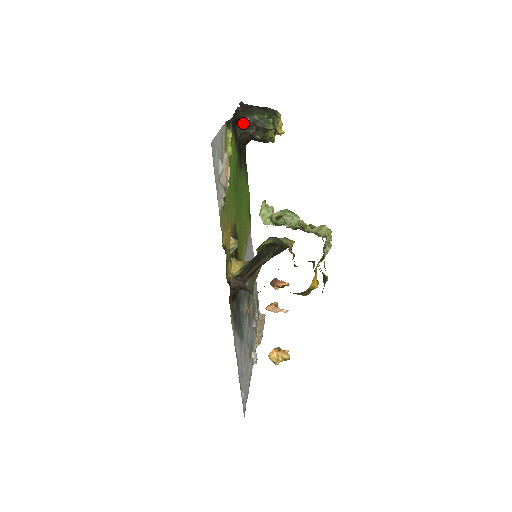
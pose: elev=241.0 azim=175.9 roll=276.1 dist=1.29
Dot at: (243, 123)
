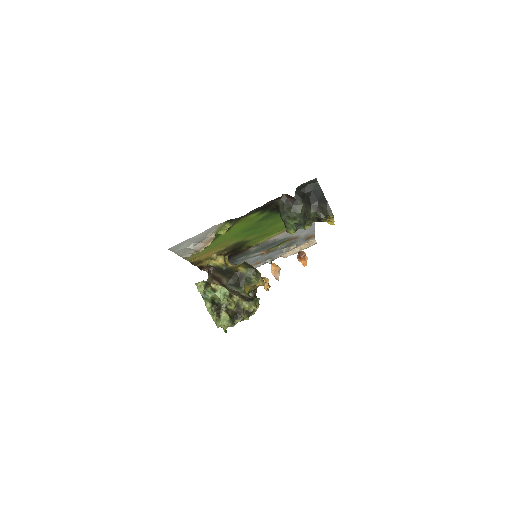
Dot at: (278, 208)
